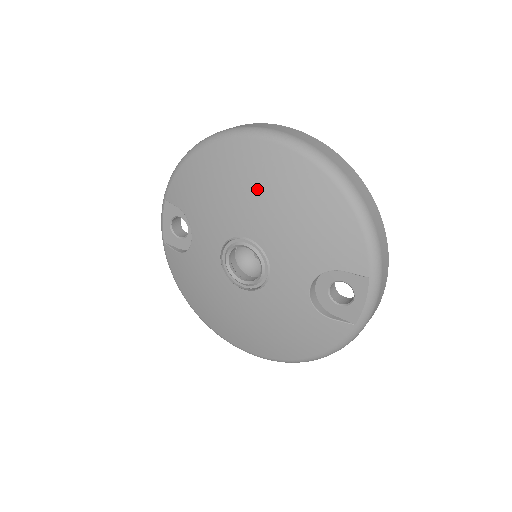
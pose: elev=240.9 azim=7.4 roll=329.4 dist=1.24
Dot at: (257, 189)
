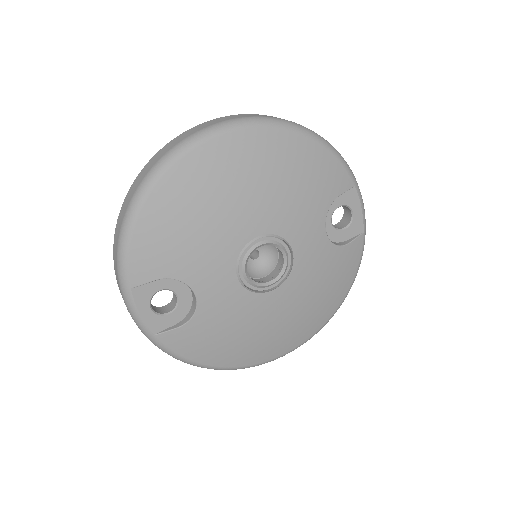
Dot at: (237, 186)
